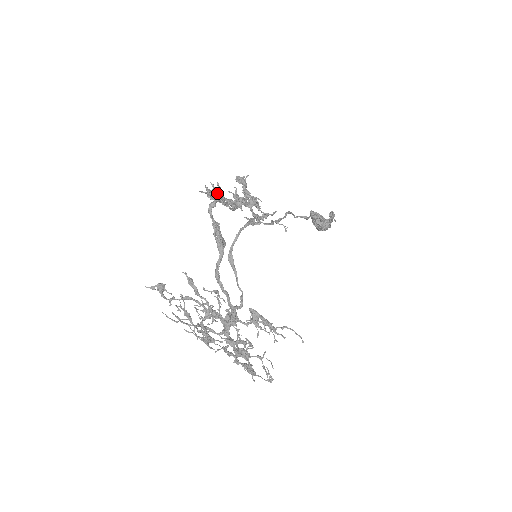
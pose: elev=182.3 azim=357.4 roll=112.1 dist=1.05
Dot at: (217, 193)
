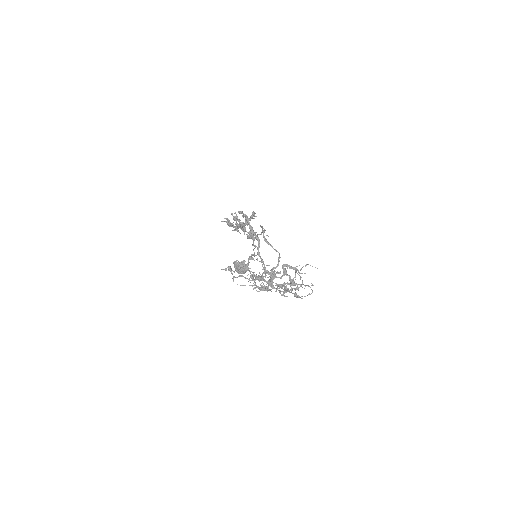
Dot at: (237, 217)
